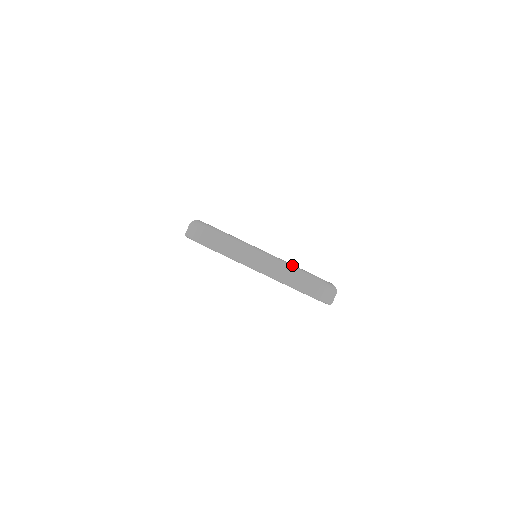
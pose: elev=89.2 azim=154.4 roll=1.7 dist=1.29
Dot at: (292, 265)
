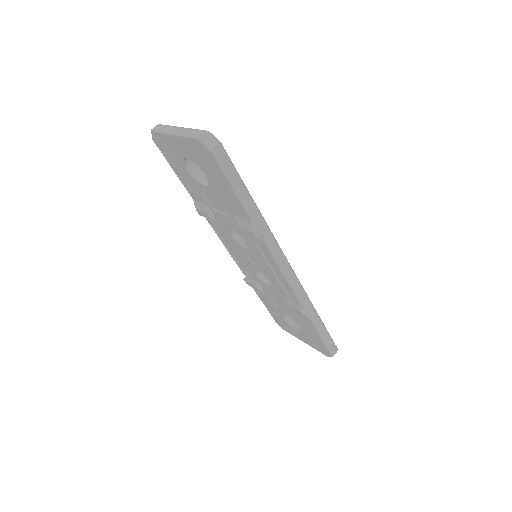
Dot at: occluded
